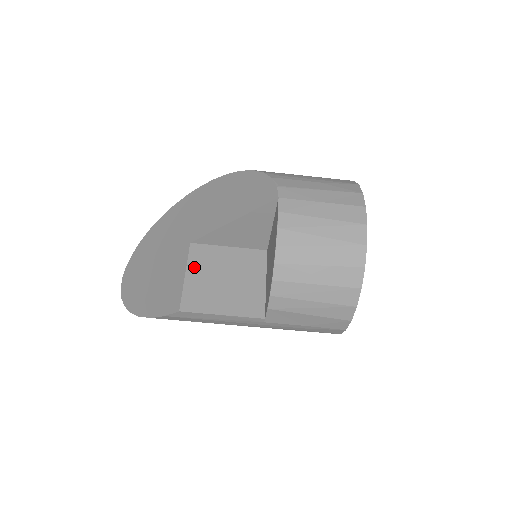
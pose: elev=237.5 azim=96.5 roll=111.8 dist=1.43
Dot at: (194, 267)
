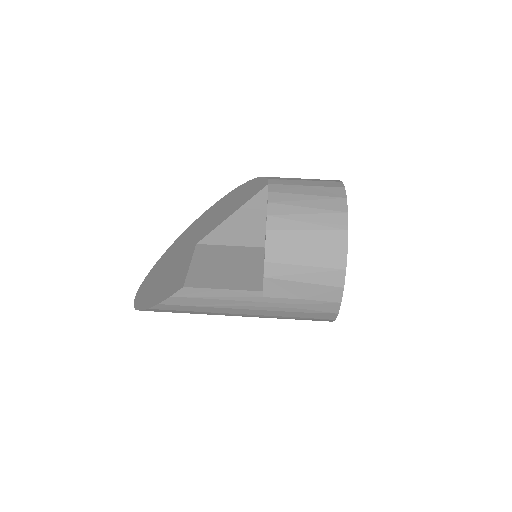
Dot at: (199, 259)
